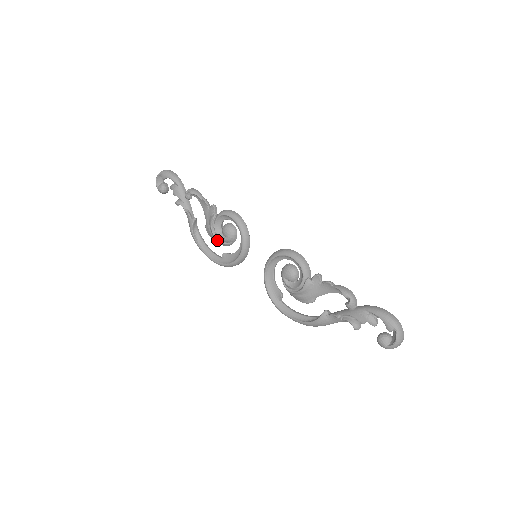
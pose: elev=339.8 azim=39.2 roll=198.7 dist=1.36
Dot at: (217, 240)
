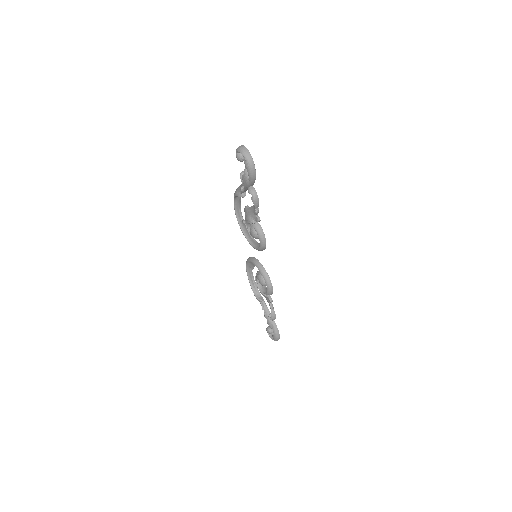
Dot at: (245, 222)
